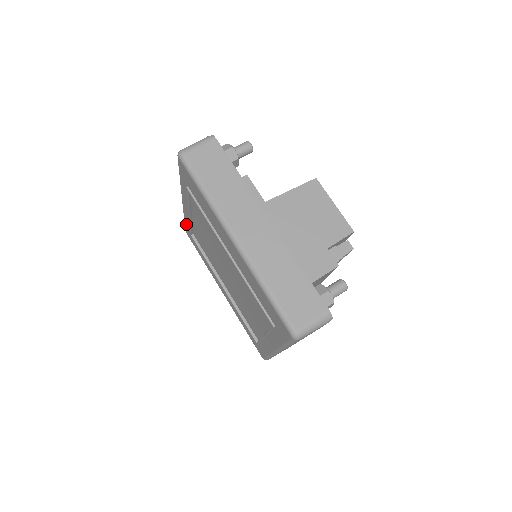
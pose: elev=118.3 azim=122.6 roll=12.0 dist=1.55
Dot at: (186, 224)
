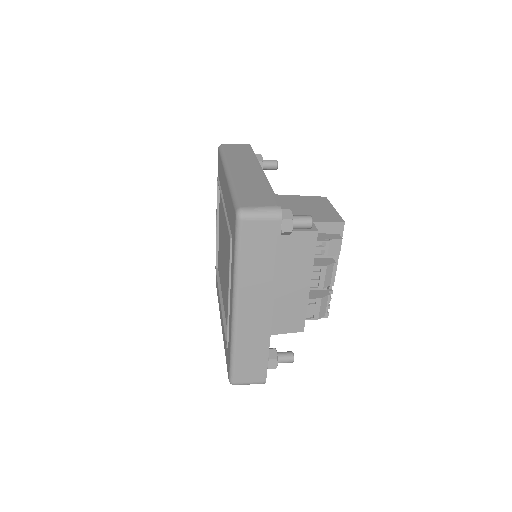
Dot at: occluded
